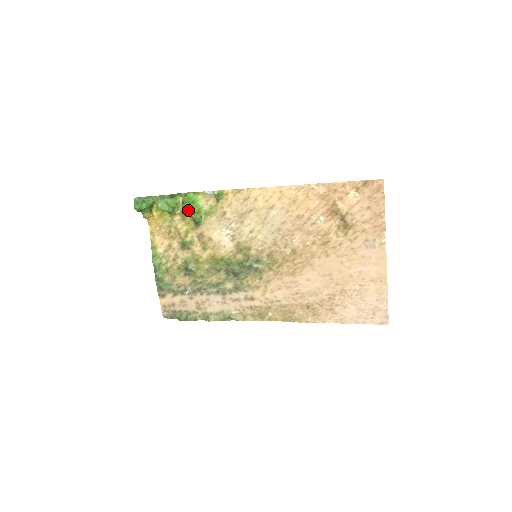
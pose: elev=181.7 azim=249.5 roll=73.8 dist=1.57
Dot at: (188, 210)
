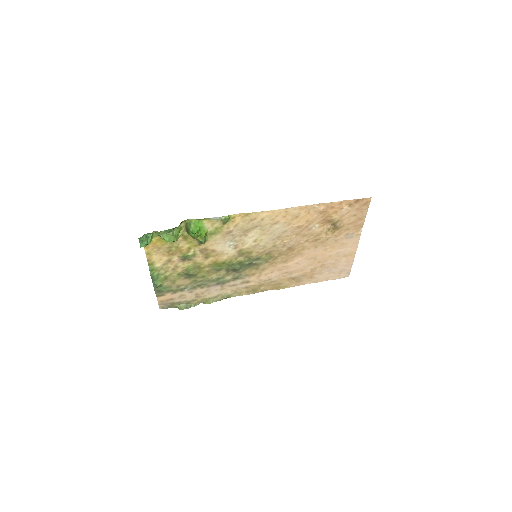
Dot at: (196, 237)
